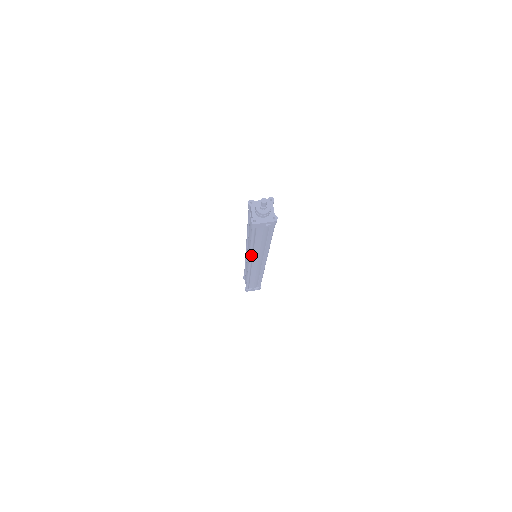
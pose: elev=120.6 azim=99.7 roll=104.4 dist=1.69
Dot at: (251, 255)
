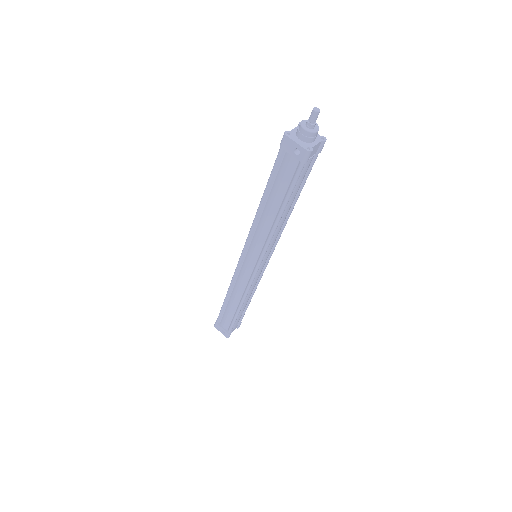
Dot at: (253, 227)
